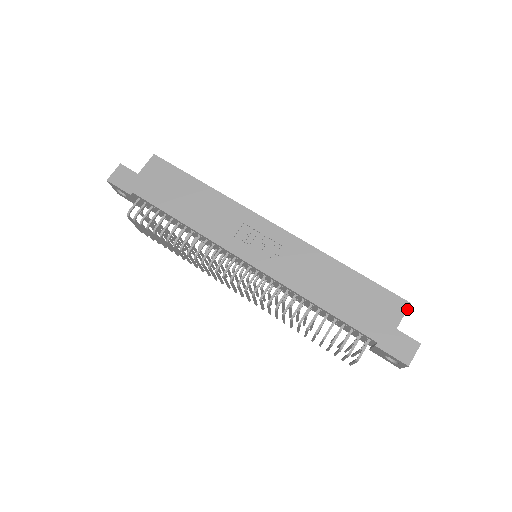
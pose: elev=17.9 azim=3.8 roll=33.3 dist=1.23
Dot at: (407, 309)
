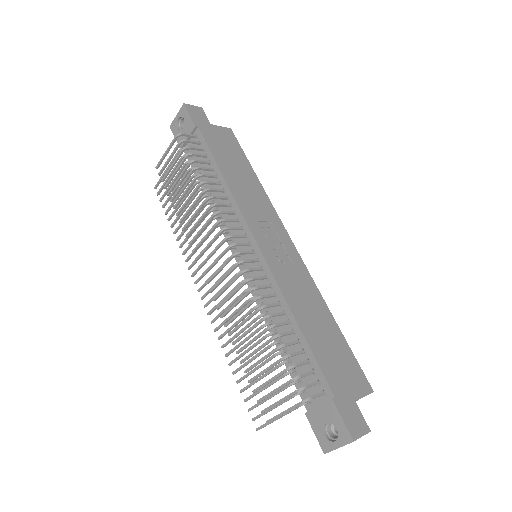
Dot at: (369, 393)
